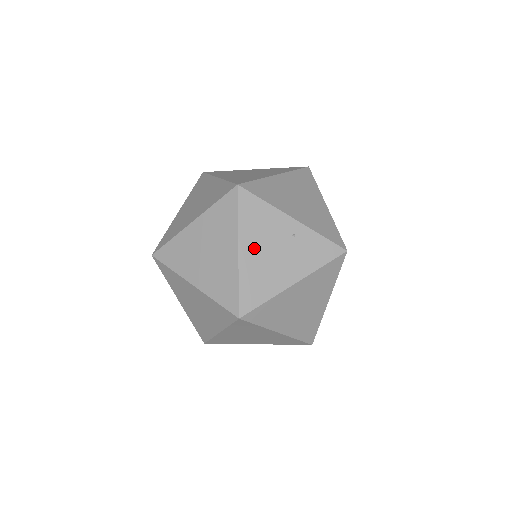
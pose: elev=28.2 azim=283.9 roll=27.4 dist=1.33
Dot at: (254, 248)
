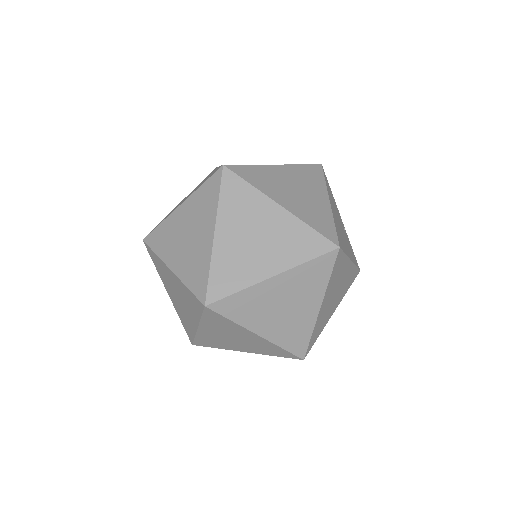
Dot at: (334, 211)
